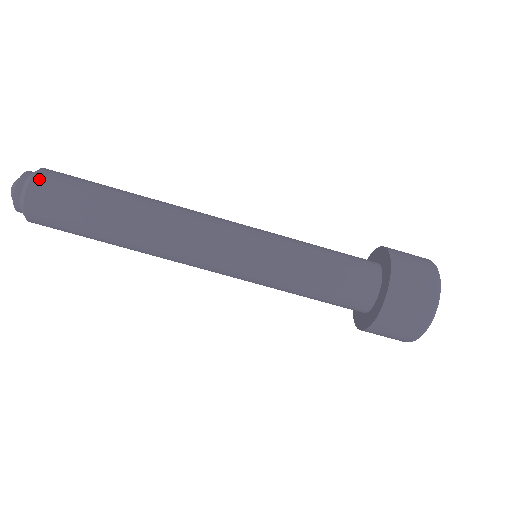
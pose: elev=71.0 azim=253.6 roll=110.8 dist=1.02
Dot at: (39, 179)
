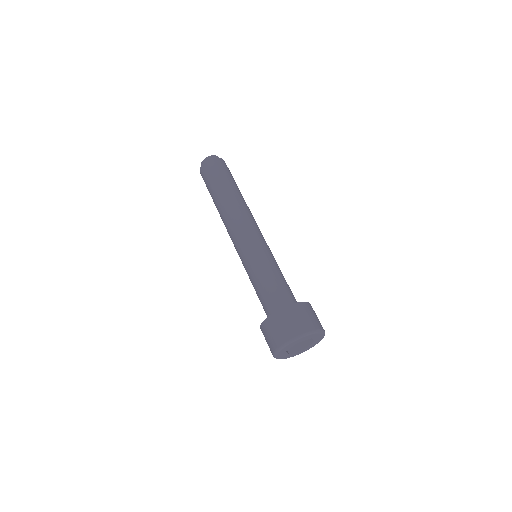
Dot at: occluded
